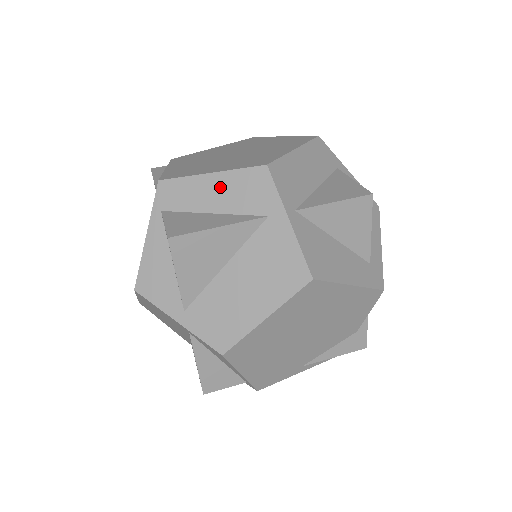
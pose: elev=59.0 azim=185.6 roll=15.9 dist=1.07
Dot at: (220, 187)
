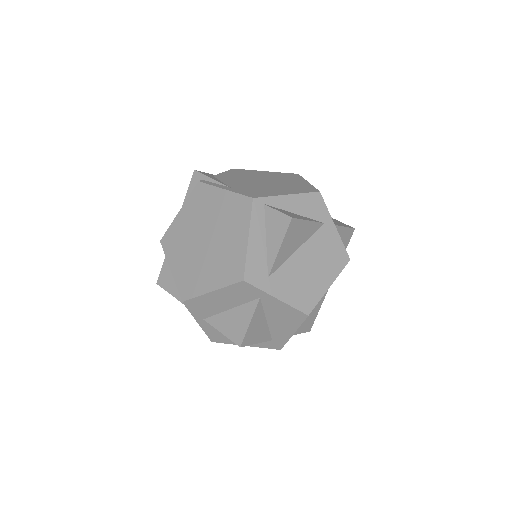
Dot at: occluded
